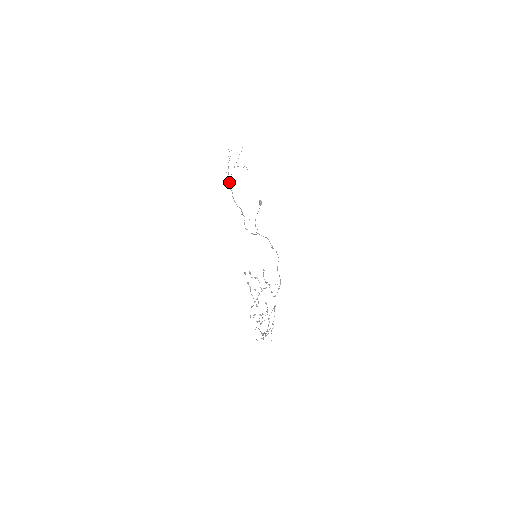
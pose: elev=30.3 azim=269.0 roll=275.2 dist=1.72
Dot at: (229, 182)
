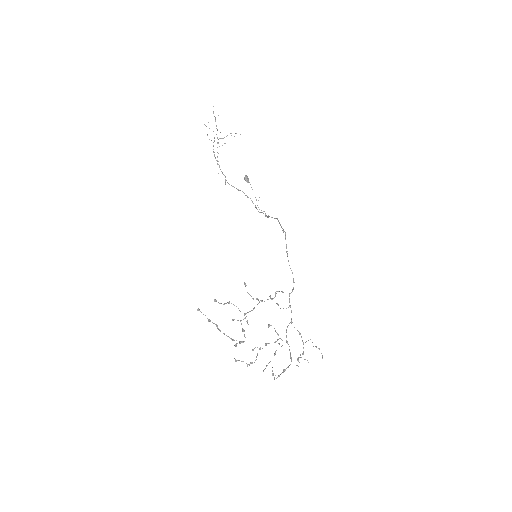
Dot at: (218, 164)
